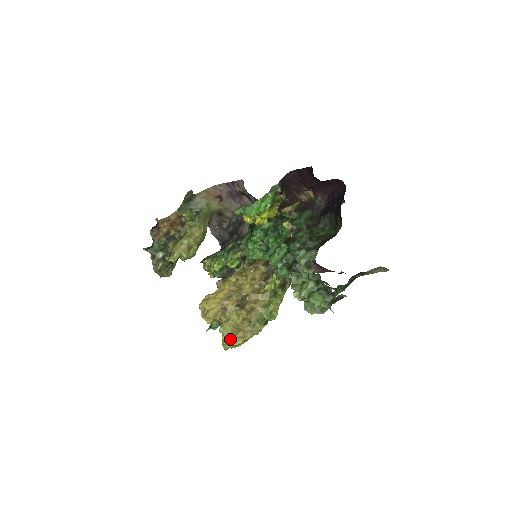
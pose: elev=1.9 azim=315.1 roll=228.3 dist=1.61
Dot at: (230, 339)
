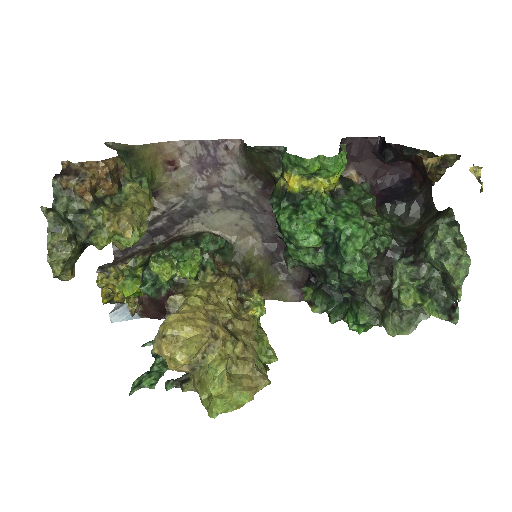
Dot at: (234, 392)
